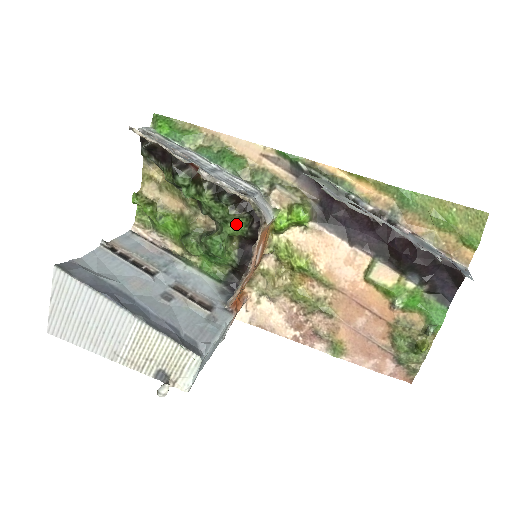
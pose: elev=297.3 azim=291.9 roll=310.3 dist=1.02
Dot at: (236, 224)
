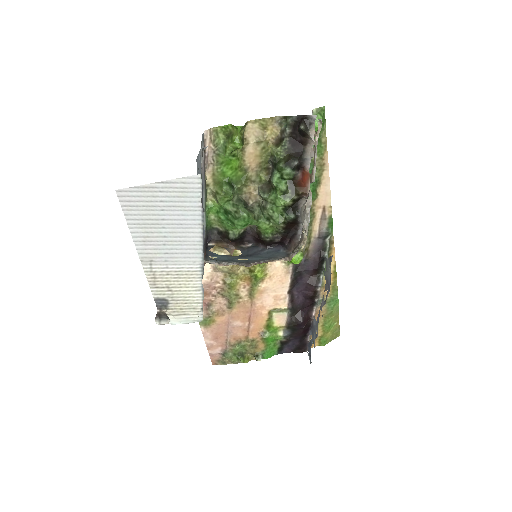
Dot at: (270, 227)
